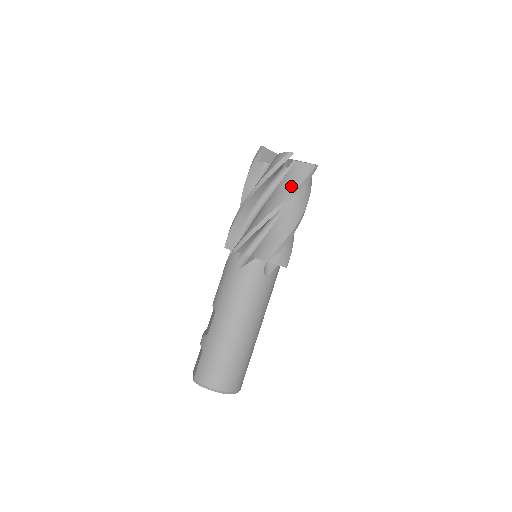
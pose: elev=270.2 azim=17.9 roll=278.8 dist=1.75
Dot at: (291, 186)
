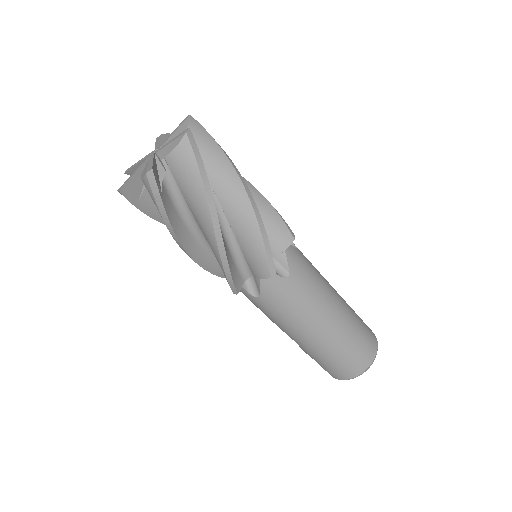
Dot at: (197, 194)
